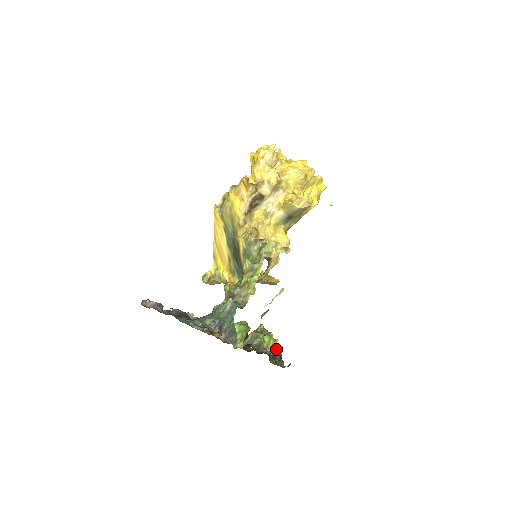
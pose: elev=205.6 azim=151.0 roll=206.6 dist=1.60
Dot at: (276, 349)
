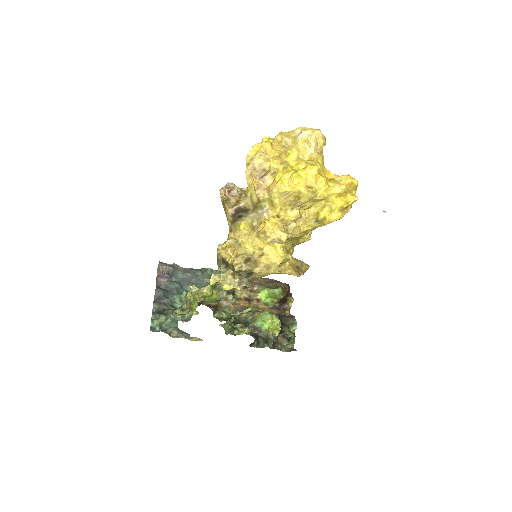
Dot at: (296, 327)
